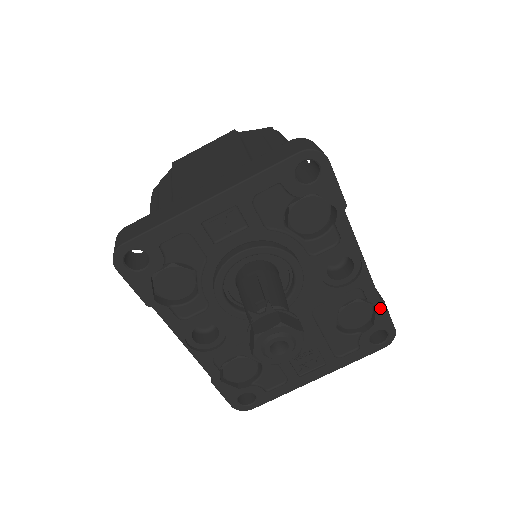
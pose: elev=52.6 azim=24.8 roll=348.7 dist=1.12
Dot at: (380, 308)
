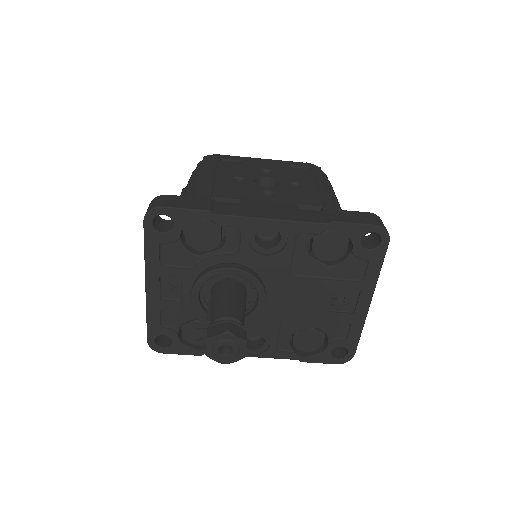
Dot at: (336, 227)
